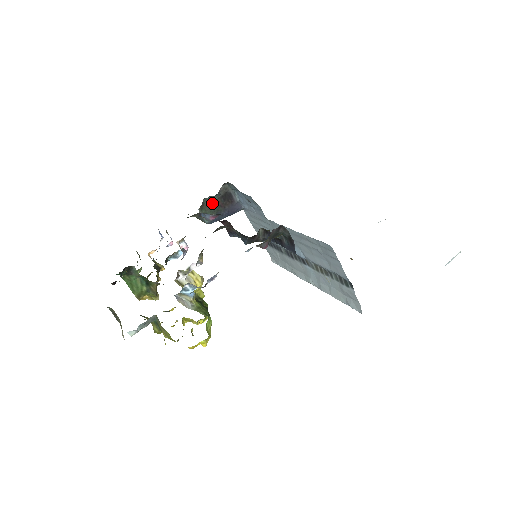
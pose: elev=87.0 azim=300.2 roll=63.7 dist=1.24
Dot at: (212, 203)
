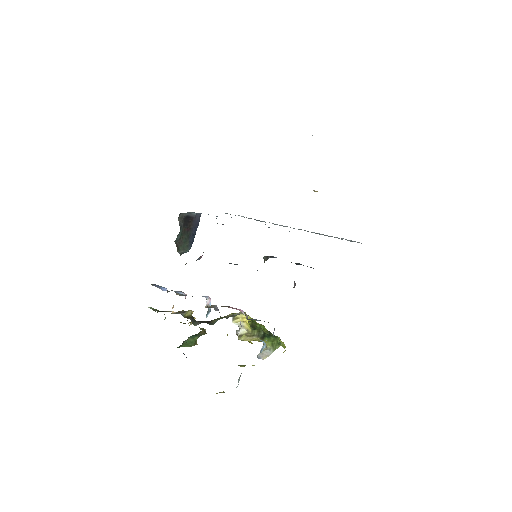
Dot at: (181, 236)
